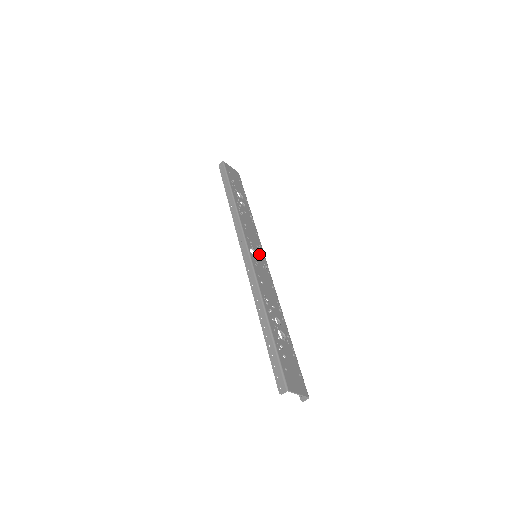
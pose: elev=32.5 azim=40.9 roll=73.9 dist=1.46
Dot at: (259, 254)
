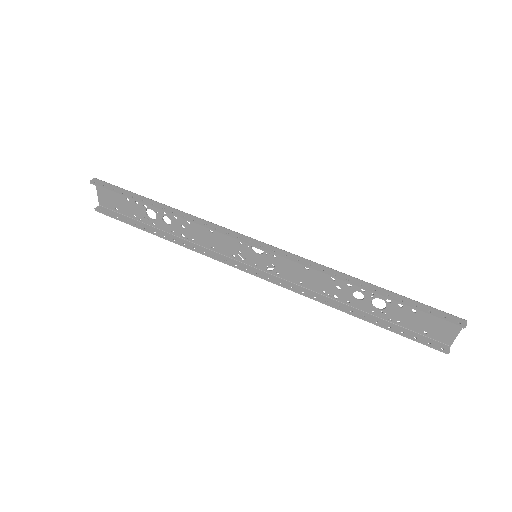
Dot at: (253, 256)
